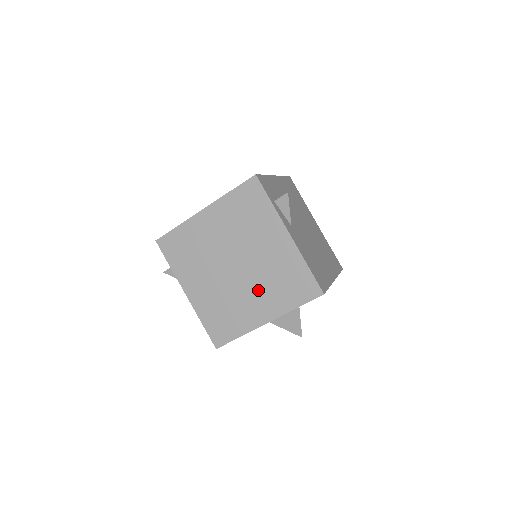
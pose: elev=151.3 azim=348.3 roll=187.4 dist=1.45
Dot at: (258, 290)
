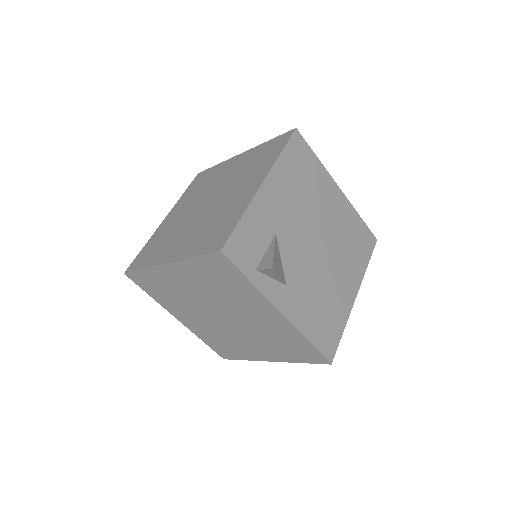
Dot at: (254, 340)
